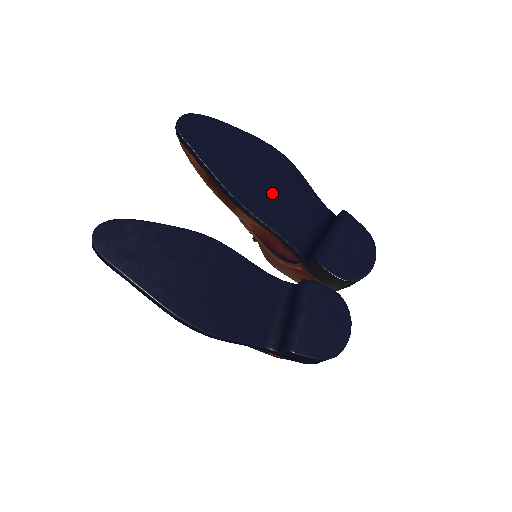
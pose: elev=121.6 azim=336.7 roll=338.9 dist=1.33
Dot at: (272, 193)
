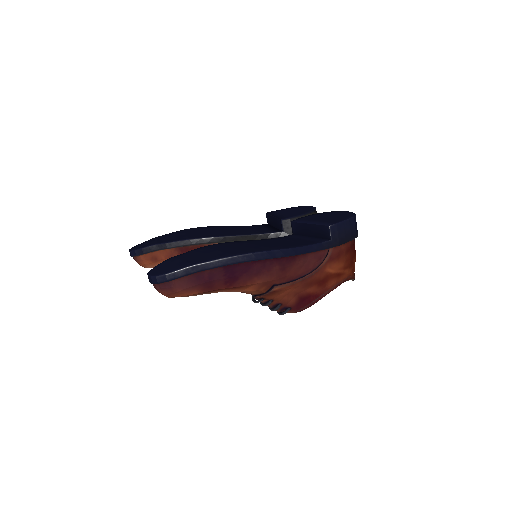
Dot at: occluded
